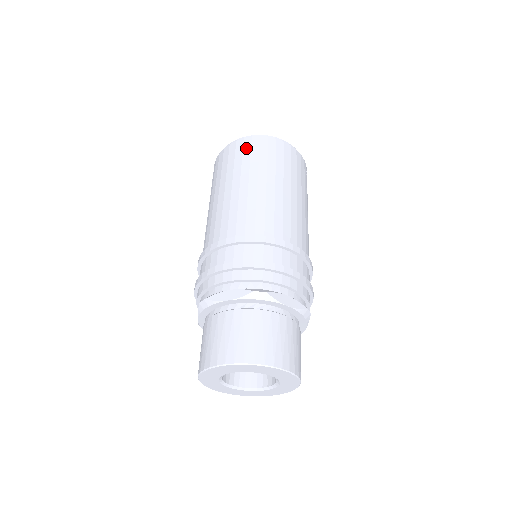
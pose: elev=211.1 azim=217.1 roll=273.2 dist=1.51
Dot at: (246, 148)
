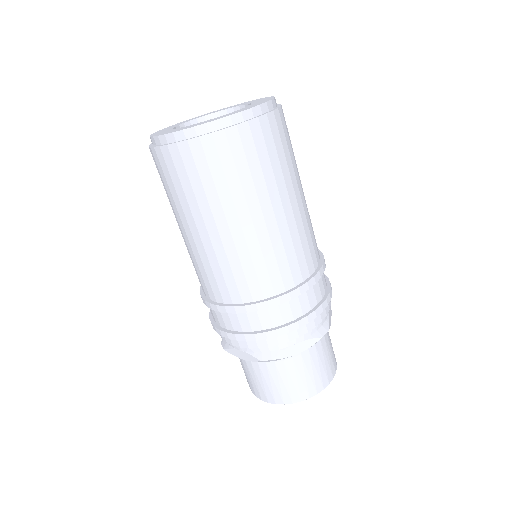
Dot at: (248, 146)
